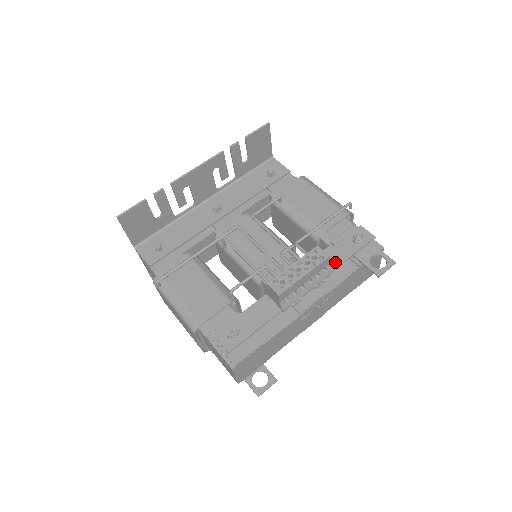
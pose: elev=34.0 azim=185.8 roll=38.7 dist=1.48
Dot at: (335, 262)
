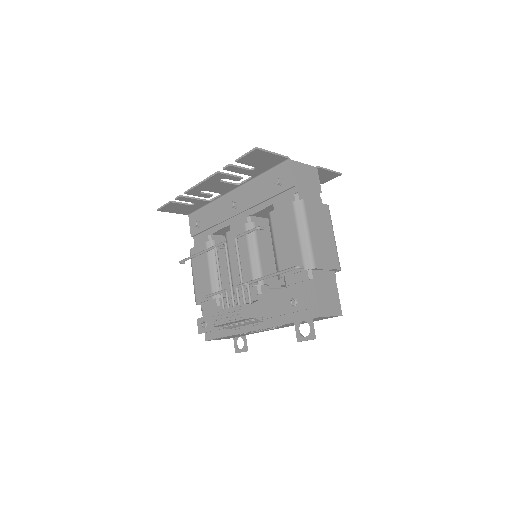
Dot at: (270, 313)
